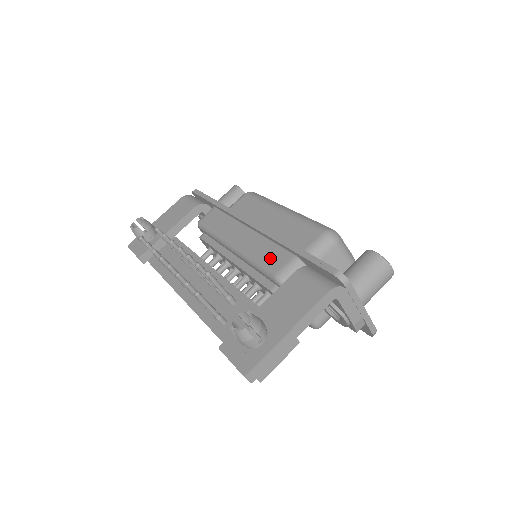
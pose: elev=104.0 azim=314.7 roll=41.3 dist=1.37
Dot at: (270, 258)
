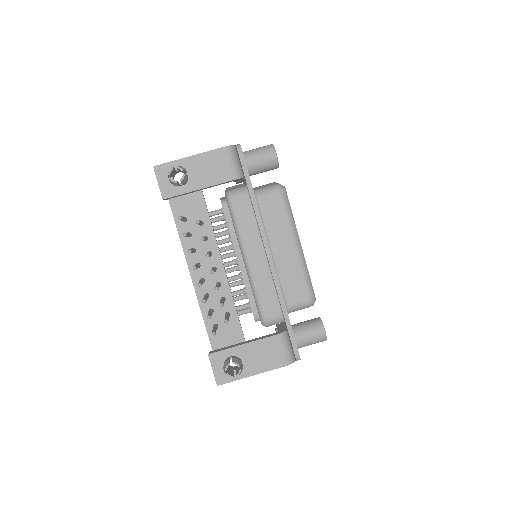
Dot at: (267, 302)
